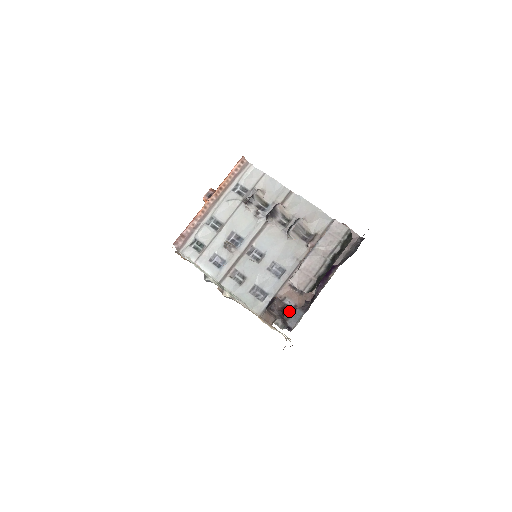
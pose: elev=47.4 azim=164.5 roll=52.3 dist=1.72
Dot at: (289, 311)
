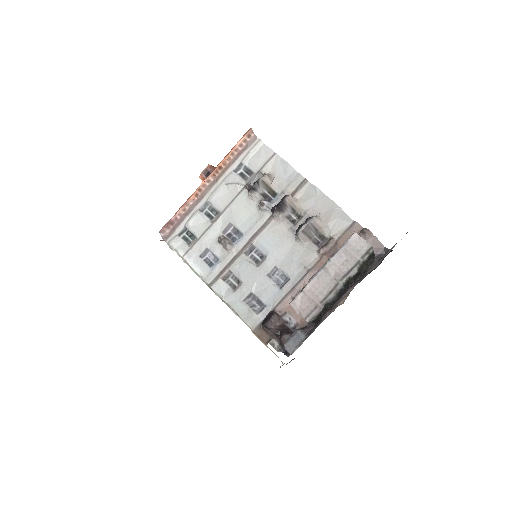
Dot at: (288, 330)
